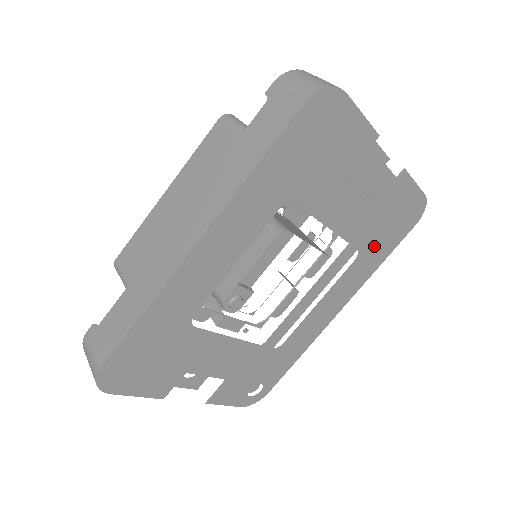
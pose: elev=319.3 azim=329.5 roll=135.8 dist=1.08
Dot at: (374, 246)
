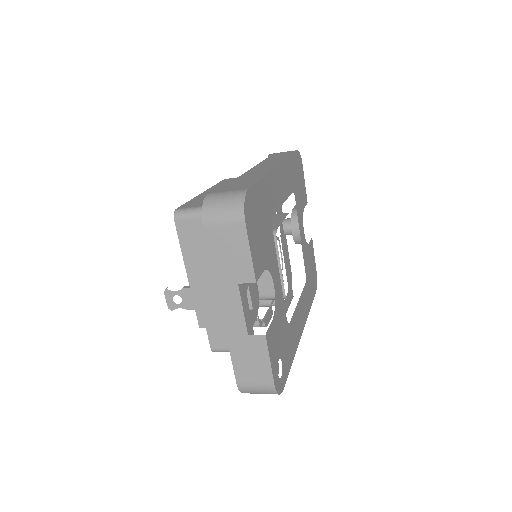
Dot at: (309, 284)
